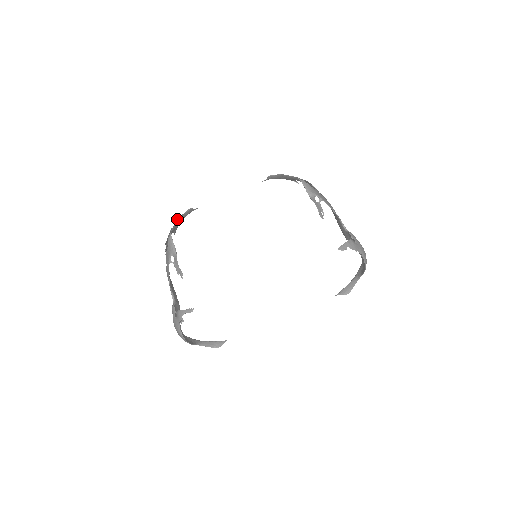
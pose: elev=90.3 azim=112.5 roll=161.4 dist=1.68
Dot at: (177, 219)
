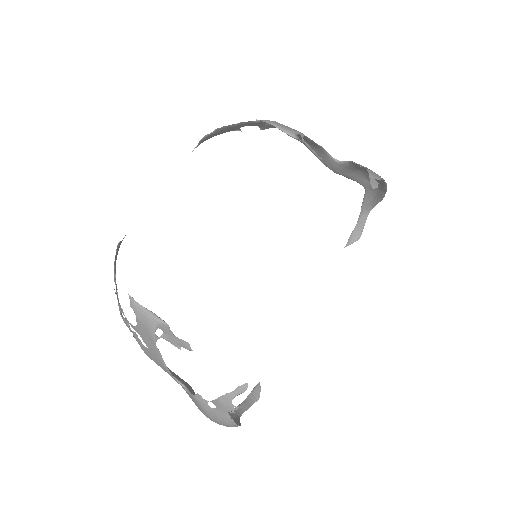
Dot at: occluded
